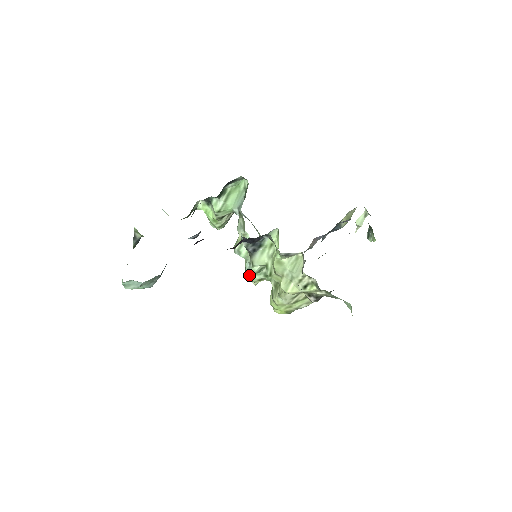
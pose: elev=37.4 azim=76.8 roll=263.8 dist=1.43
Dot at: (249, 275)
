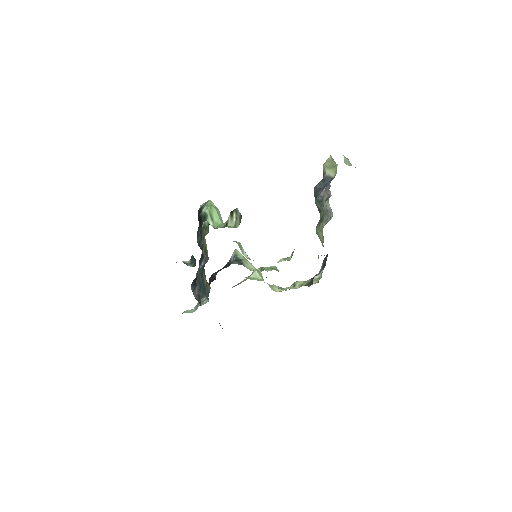
Dot at: occluded
